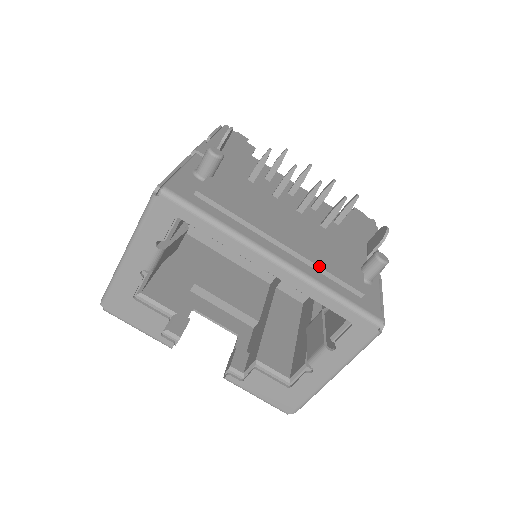
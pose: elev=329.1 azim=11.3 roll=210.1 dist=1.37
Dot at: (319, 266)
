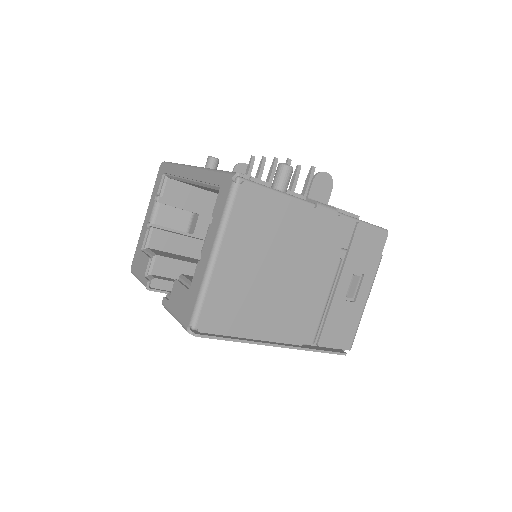
Dot at: occluded
